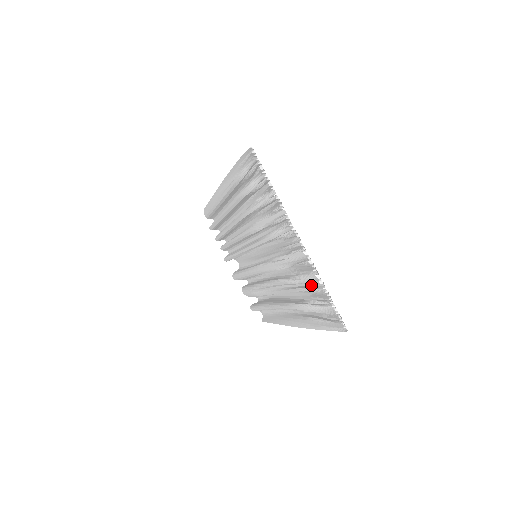
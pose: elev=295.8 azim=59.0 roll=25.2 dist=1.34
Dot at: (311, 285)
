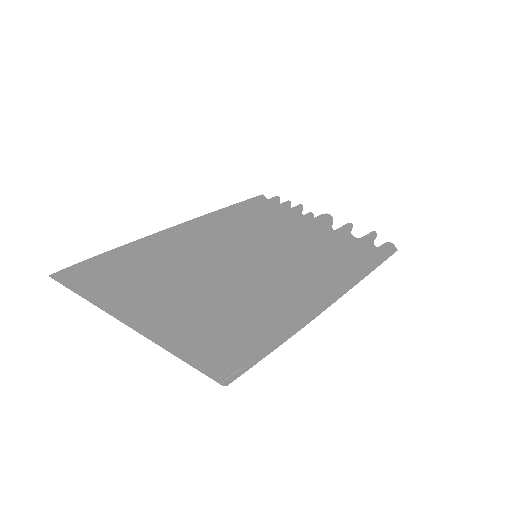
Dot at: (205, 330)
